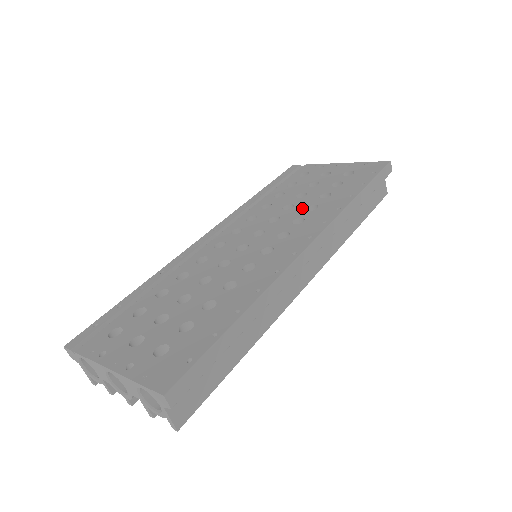
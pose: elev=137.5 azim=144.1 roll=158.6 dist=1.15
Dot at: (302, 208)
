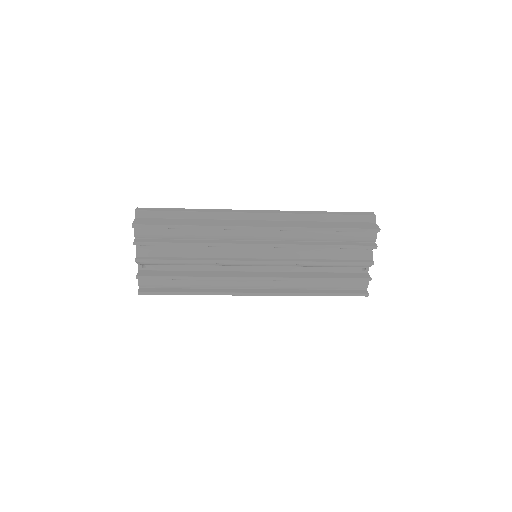
Dot at: occluded
